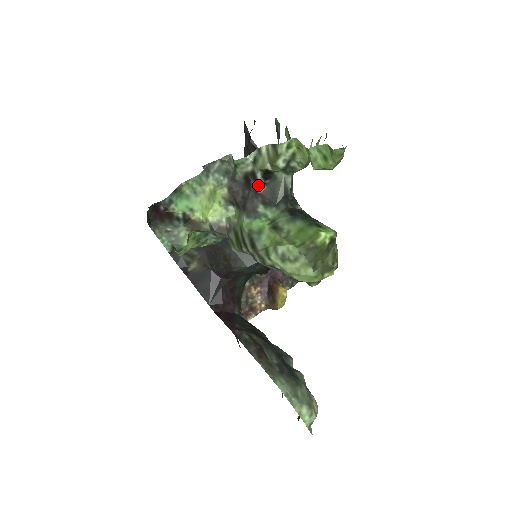
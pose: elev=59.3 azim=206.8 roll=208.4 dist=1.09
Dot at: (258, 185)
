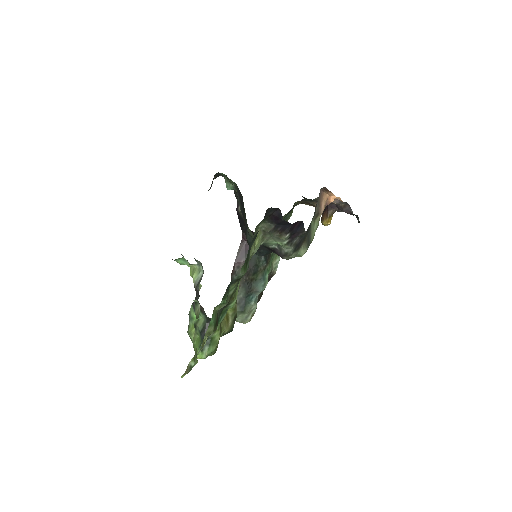
Dot at: occluded
